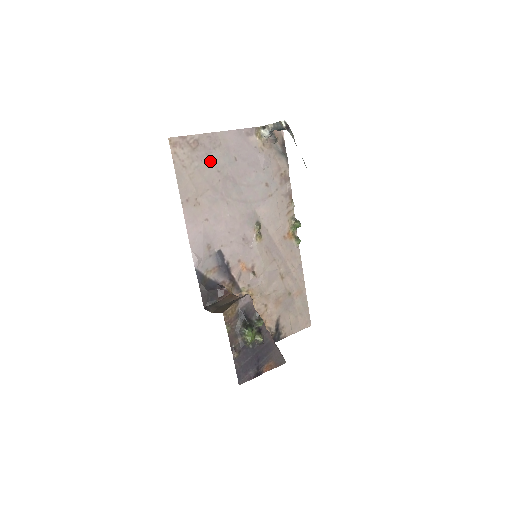
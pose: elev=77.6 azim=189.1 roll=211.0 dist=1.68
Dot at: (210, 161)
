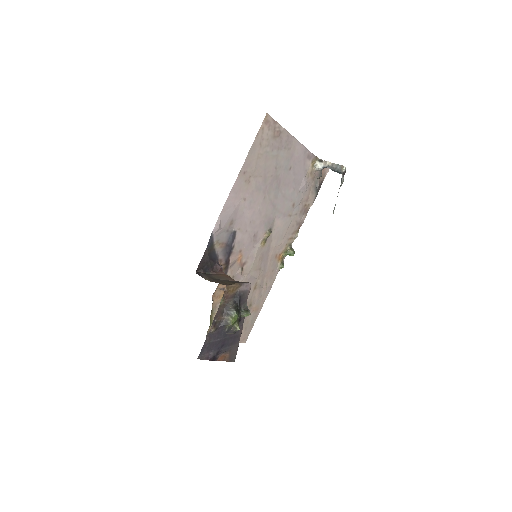
Dot at: (277, 155)
